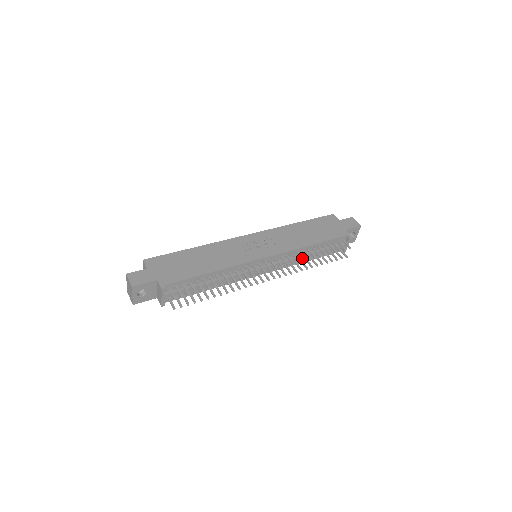
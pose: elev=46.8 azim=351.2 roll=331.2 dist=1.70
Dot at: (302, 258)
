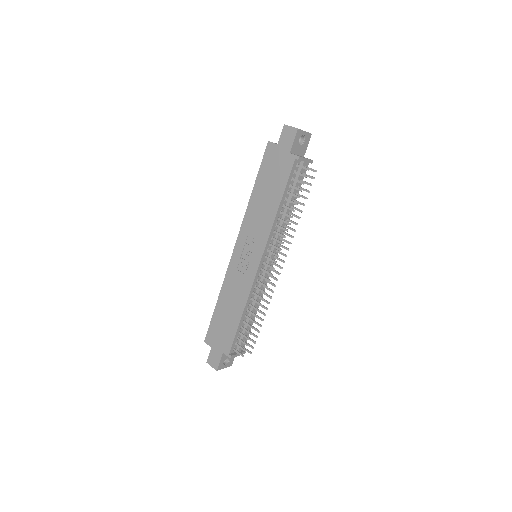
Dot at: occluded
